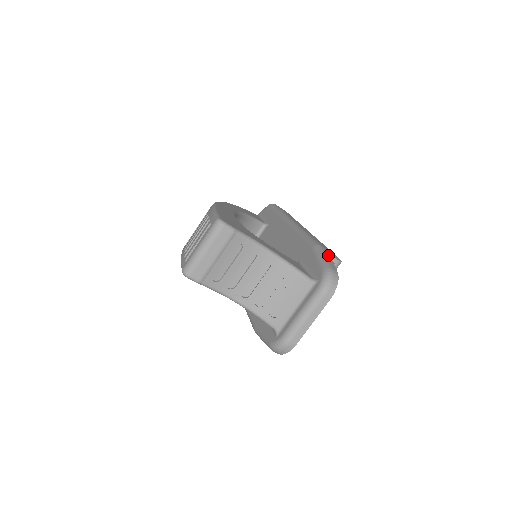
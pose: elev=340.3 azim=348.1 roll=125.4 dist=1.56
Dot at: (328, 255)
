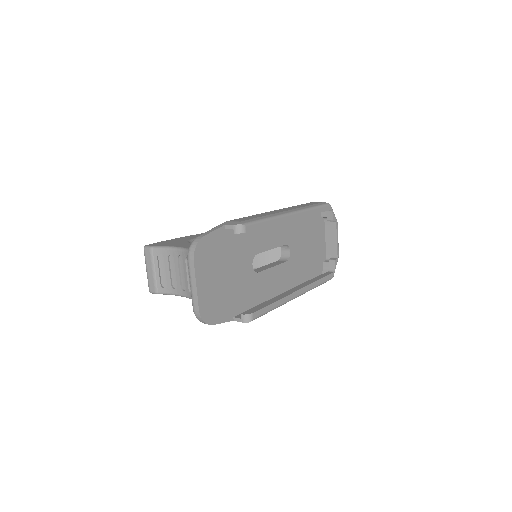
Dot at: (220, 226)
